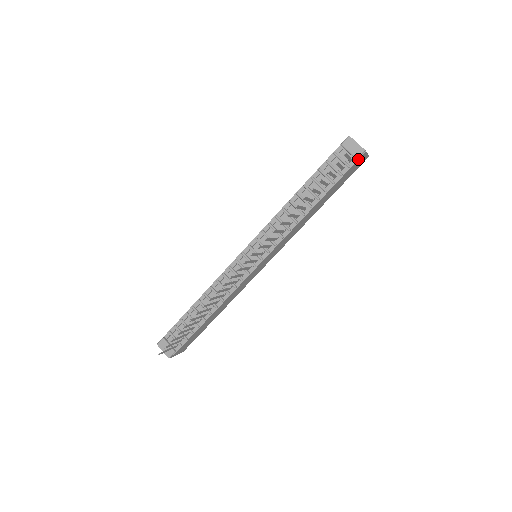
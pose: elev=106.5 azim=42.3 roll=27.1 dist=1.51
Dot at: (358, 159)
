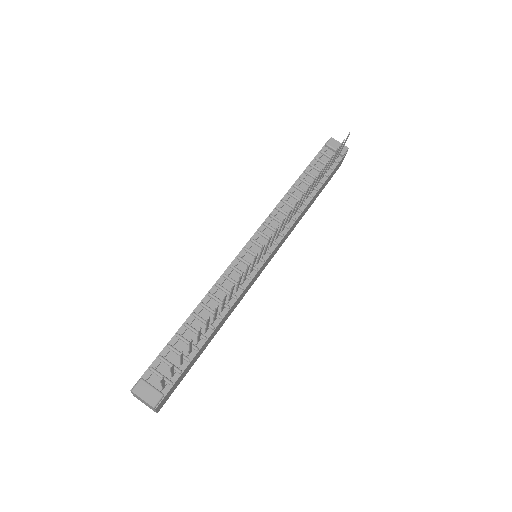
Dot at: (343, 156)
